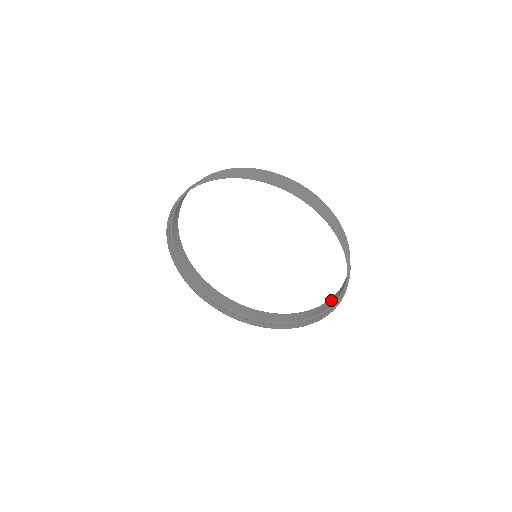
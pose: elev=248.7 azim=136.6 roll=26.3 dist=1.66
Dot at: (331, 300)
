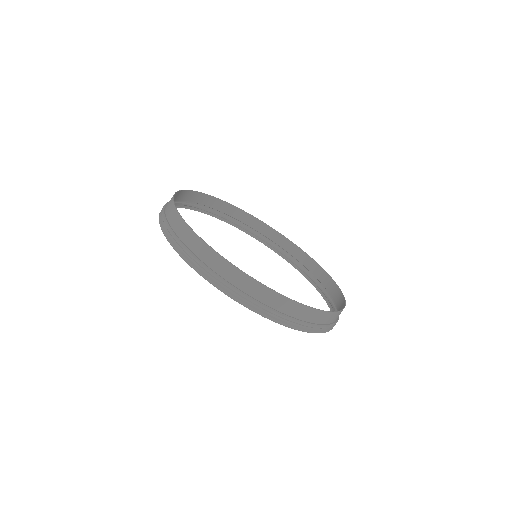
Dot at: (342, 304)
